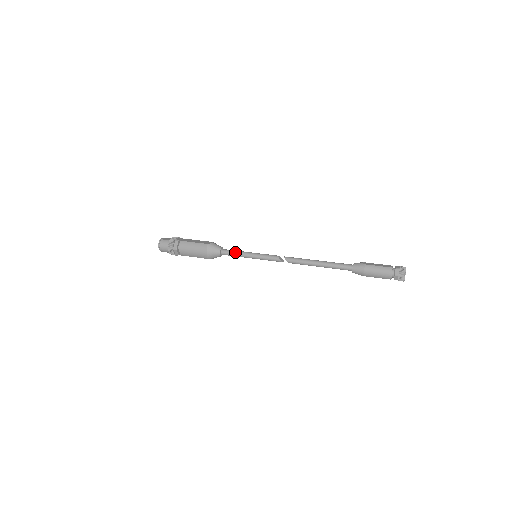
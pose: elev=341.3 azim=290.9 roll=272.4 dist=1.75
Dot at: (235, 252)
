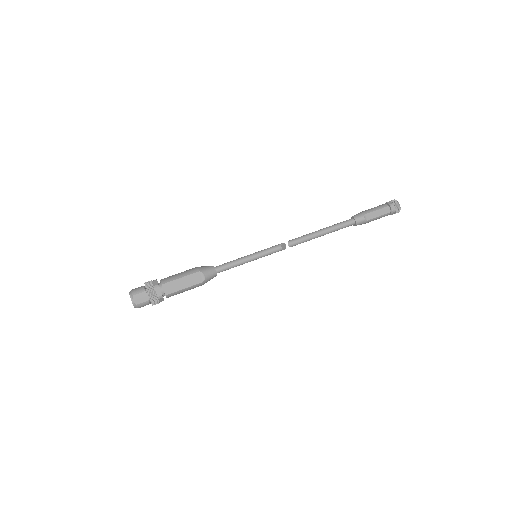
Dot at: occluded
